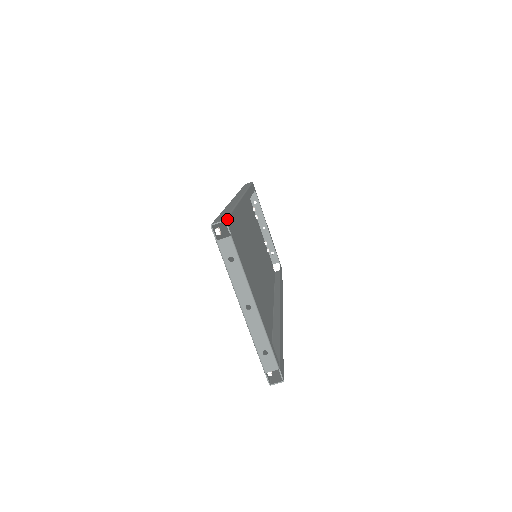
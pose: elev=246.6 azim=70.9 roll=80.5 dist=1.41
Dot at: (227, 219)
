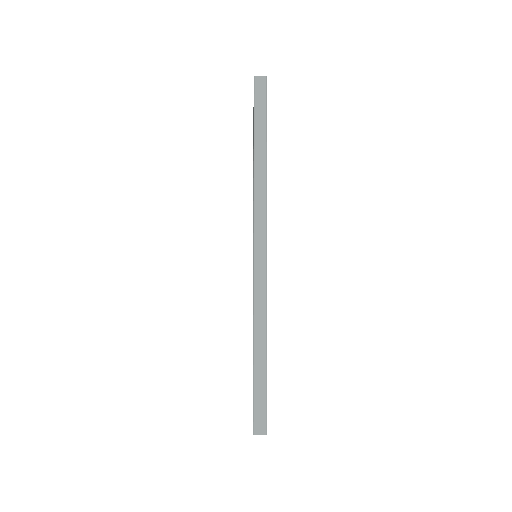
Dot at: occluded
